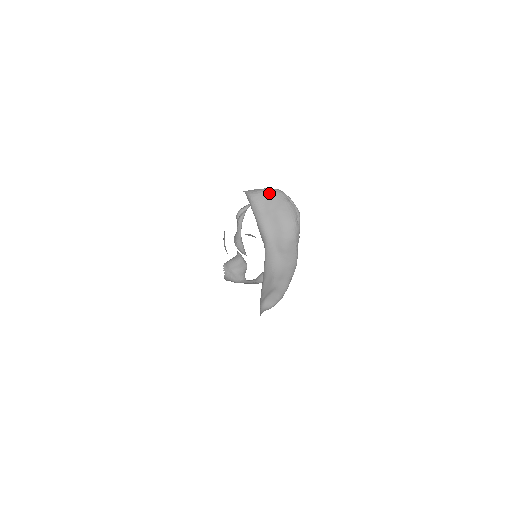
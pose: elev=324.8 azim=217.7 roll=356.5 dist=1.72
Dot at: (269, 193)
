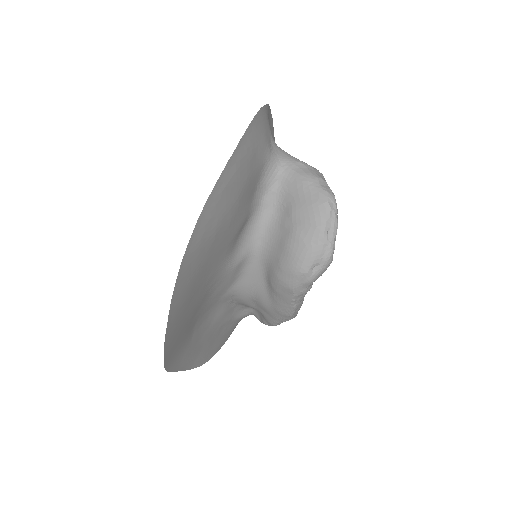
Dot at: (309, 191)
